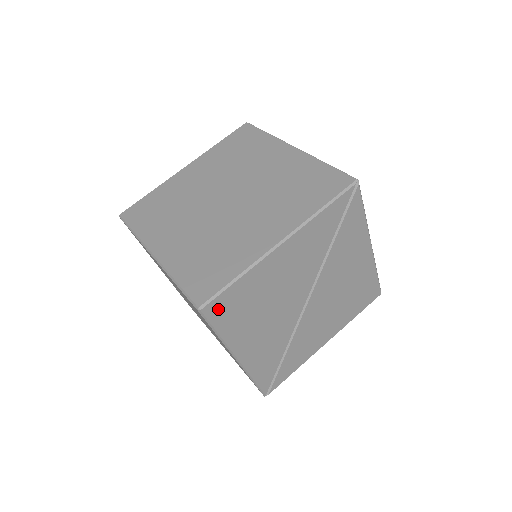
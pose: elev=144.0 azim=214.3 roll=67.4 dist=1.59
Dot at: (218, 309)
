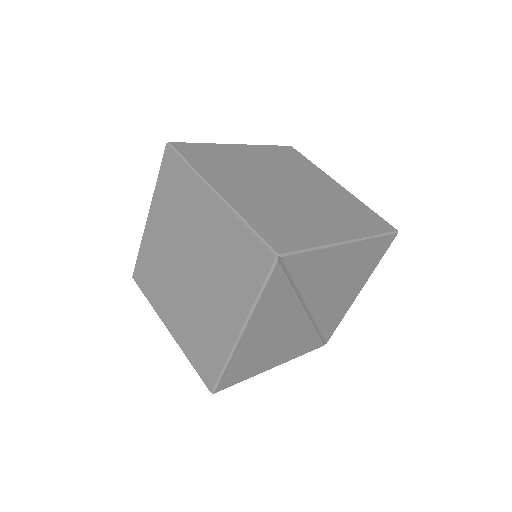
Dot at: (227, 382)
